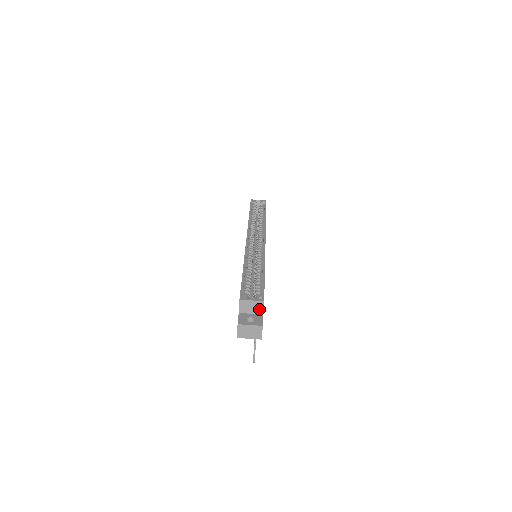
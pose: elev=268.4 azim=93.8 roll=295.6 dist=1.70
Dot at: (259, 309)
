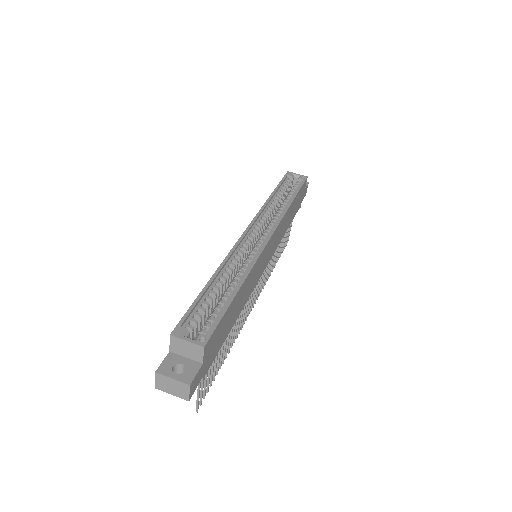
Dot at: (197, 355)
